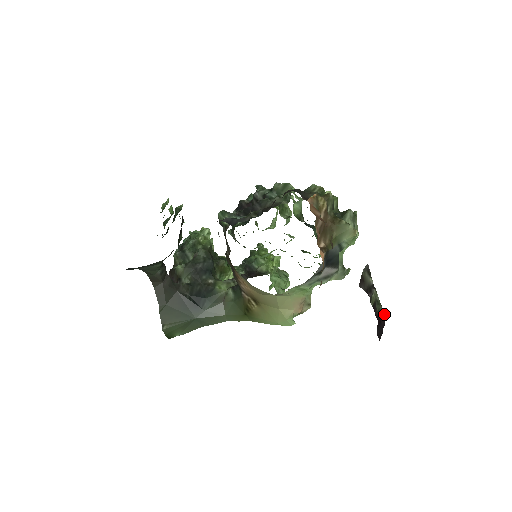
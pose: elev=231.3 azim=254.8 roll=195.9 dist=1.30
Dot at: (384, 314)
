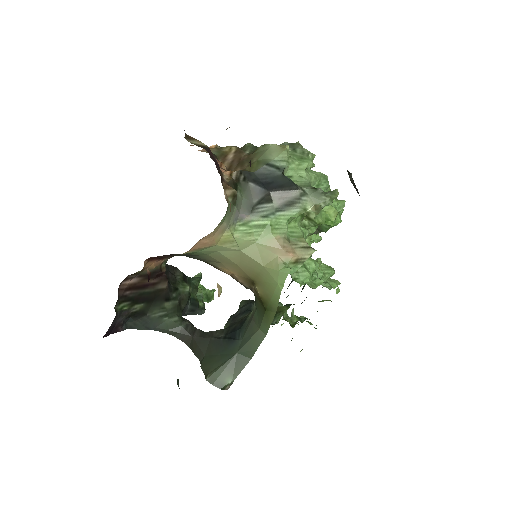
Dot at: occluded
